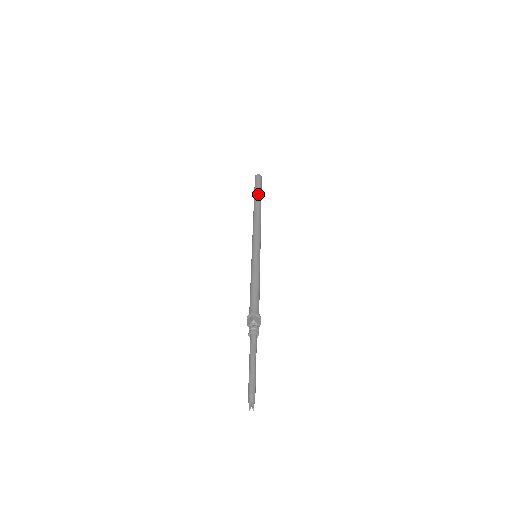
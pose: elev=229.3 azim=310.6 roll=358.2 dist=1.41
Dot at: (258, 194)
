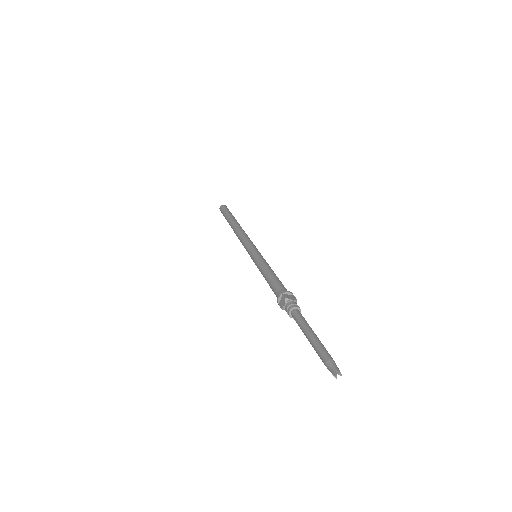
Dot at: (230, 216)
